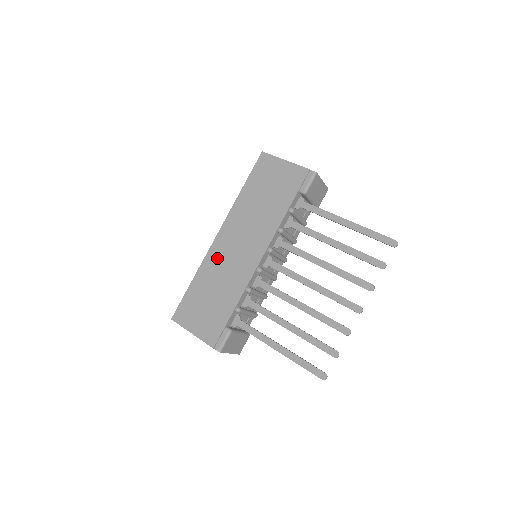
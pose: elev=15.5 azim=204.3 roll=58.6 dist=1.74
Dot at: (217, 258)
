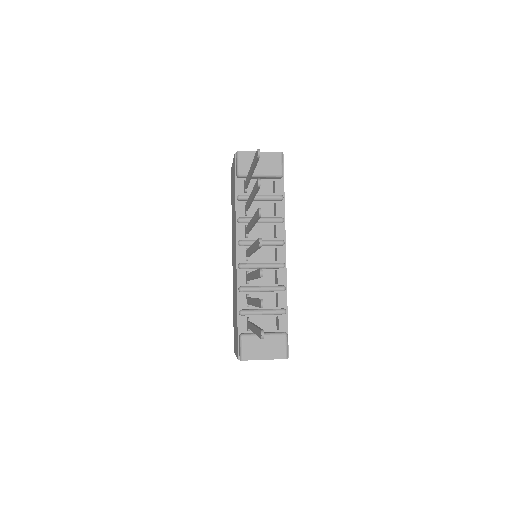
Dot at: (233, 278)
